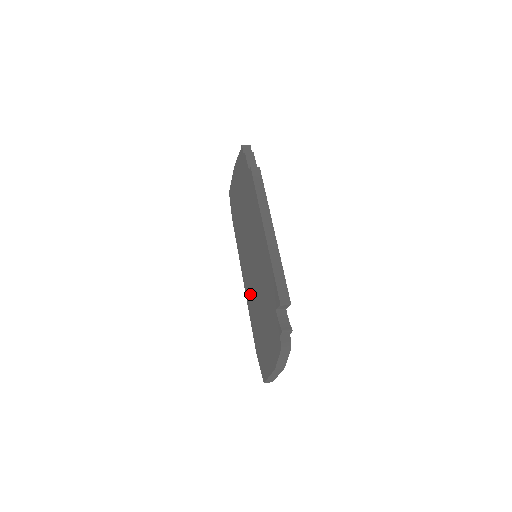
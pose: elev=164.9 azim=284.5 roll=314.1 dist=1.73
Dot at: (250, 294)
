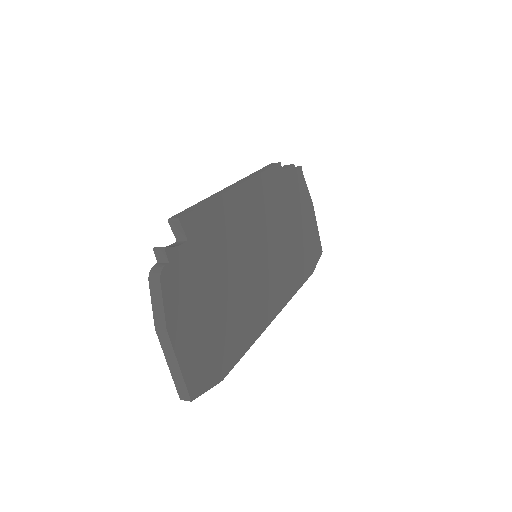
Dot at: occluded
